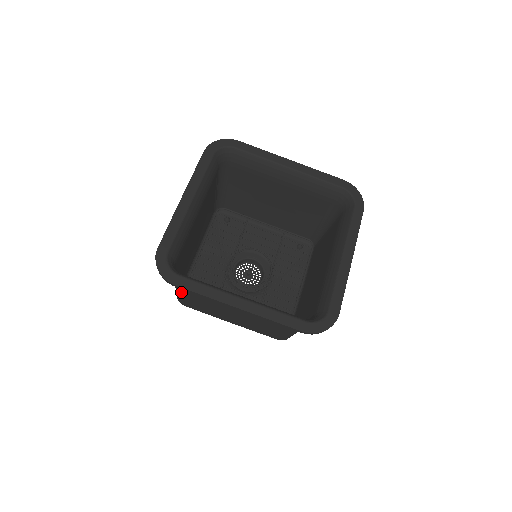
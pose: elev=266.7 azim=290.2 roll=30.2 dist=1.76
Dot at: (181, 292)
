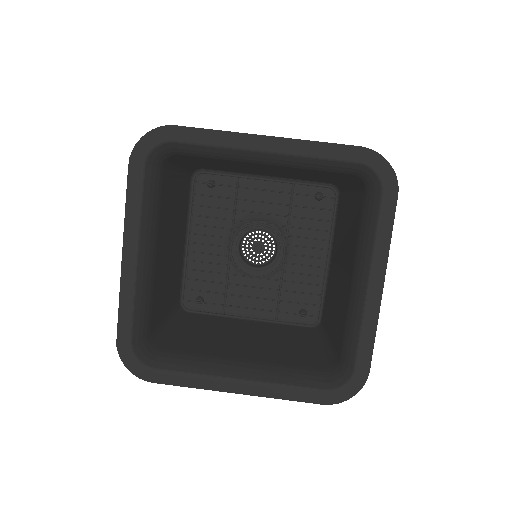
Dot at: occluded
